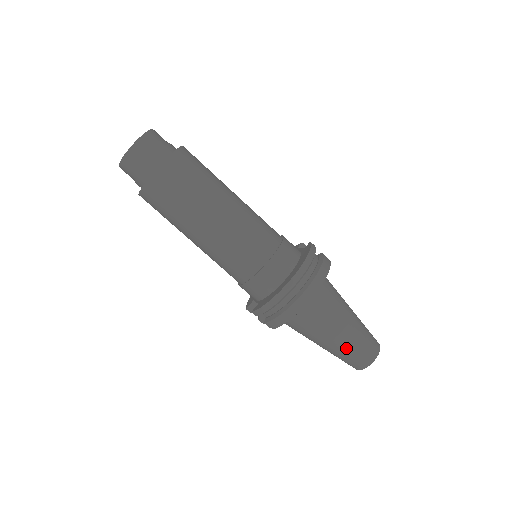
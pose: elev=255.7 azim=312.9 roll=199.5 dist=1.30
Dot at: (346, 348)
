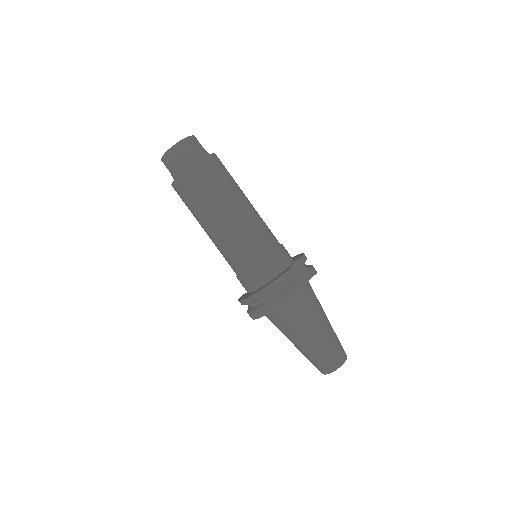
Dot at: (304, 354)
